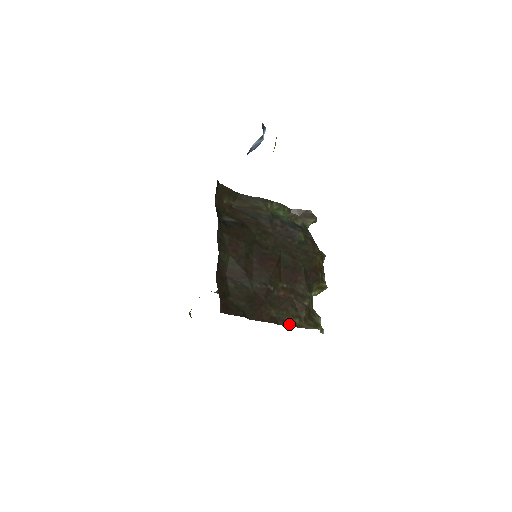
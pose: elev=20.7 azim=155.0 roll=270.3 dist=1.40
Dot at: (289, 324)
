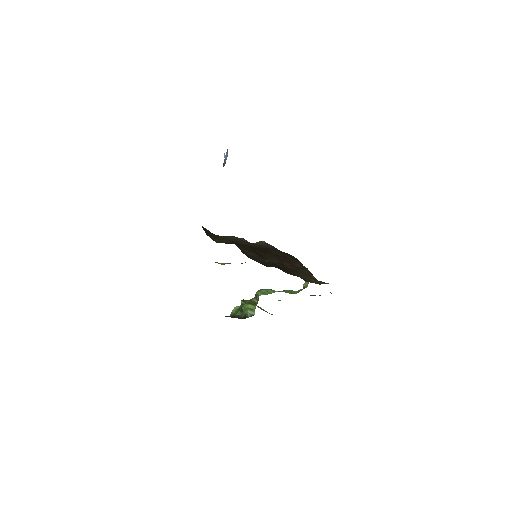
Dot at: (310, 282)
